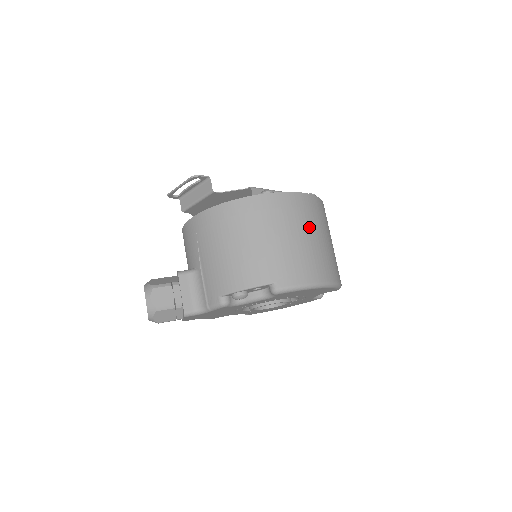
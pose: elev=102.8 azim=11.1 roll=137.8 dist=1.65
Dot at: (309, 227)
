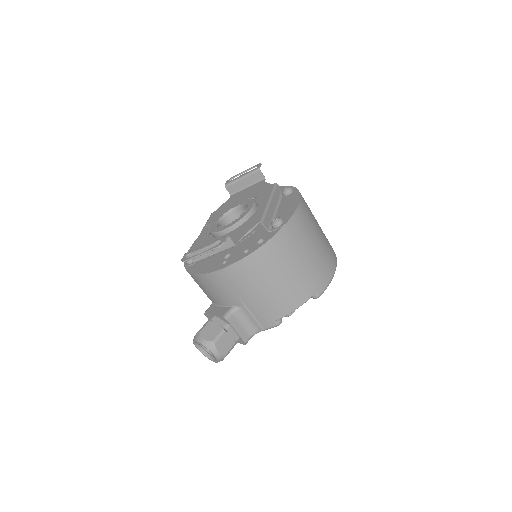
Dot at: (314, 230)
